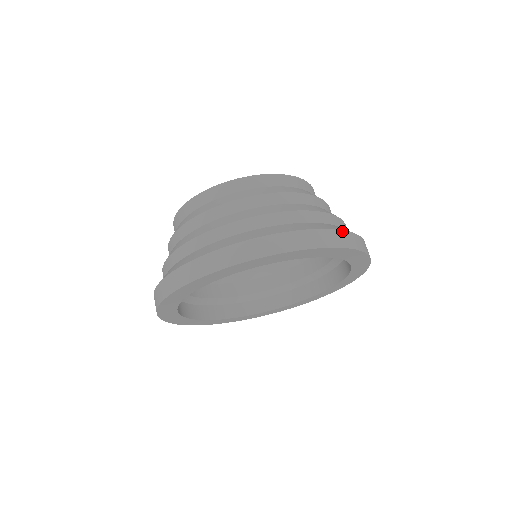
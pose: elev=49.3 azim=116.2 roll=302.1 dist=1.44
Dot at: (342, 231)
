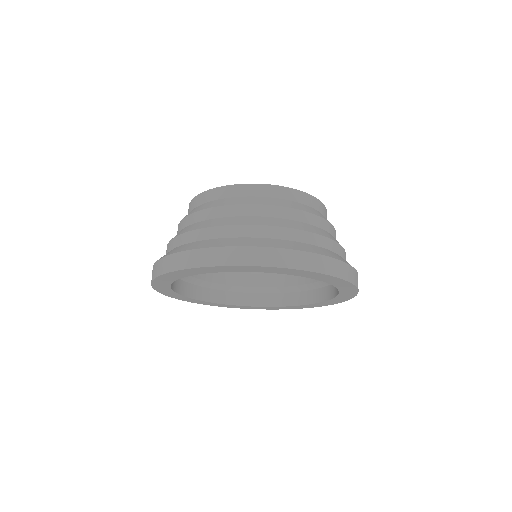
Dot at: occluded
